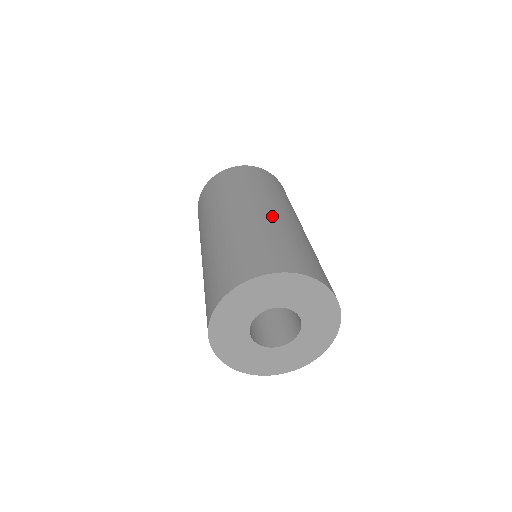
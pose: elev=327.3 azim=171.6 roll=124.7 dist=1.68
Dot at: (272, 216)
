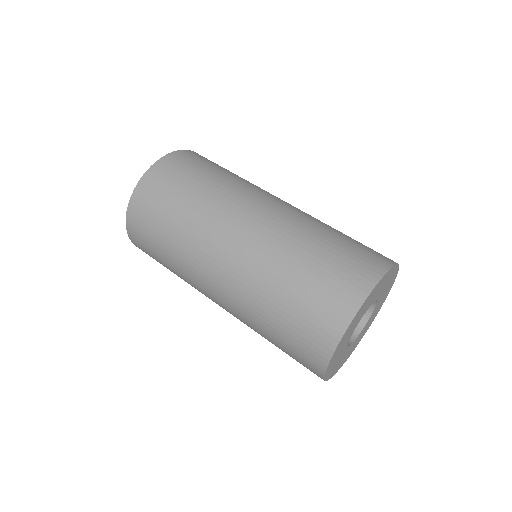
Dot at: (283, 215)
